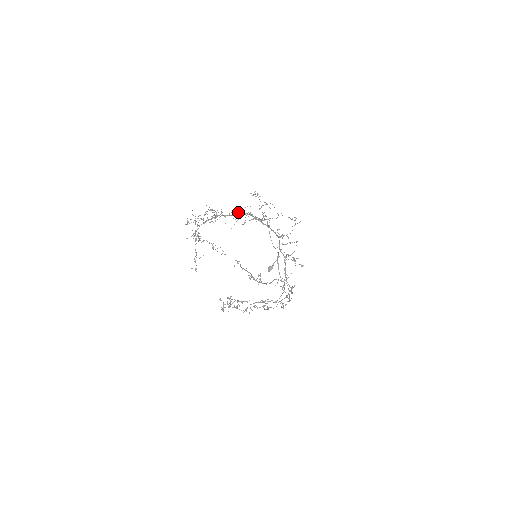
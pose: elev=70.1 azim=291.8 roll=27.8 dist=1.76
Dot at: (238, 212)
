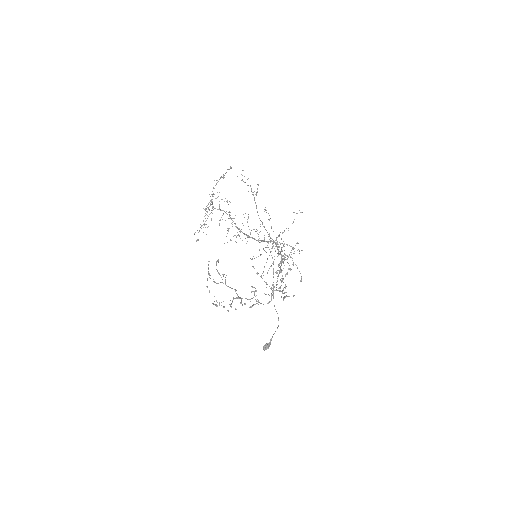
Dot at: occluded
